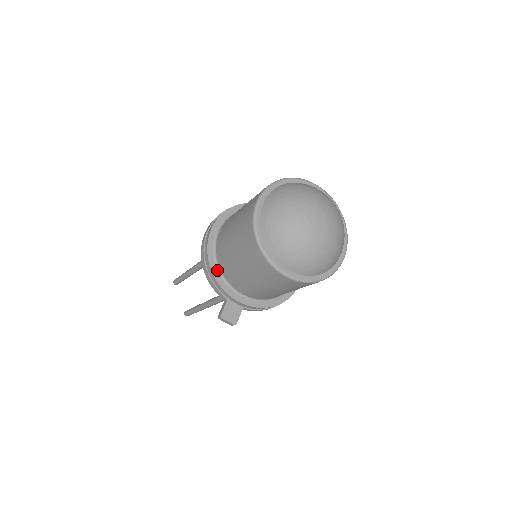
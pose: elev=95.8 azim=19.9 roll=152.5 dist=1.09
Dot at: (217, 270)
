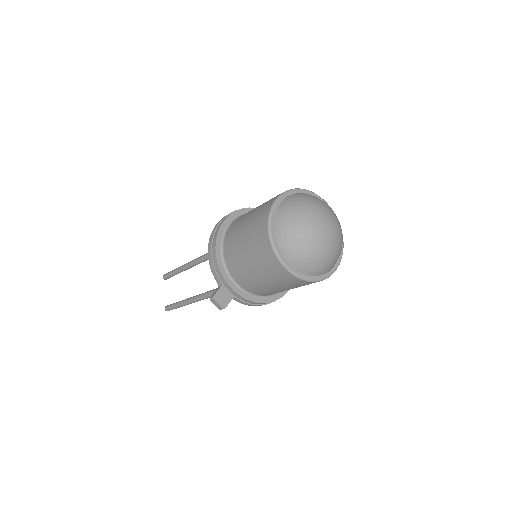
Dot at: (221, 256)
